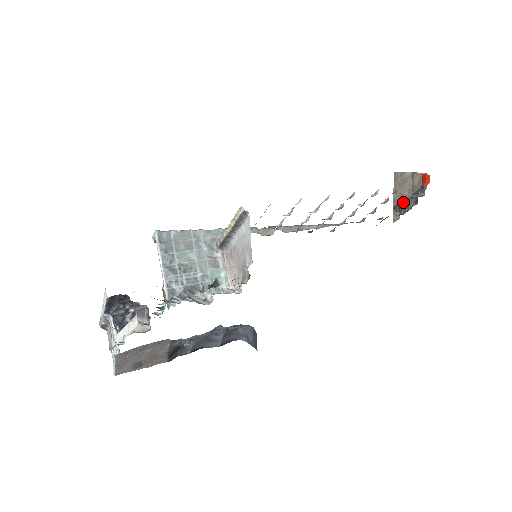
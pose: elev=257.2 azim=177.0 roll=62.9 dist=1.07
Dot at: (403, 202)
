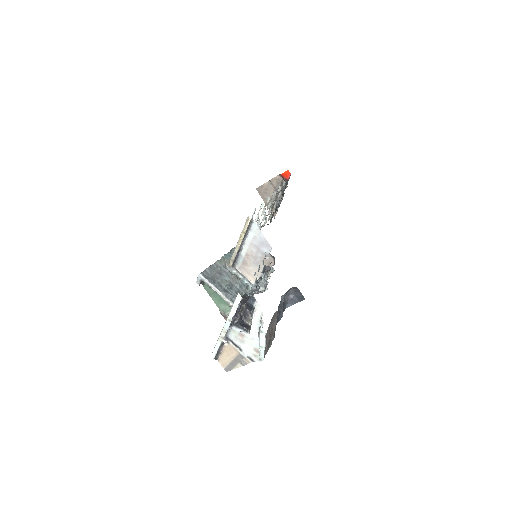
Dot at: occluded
